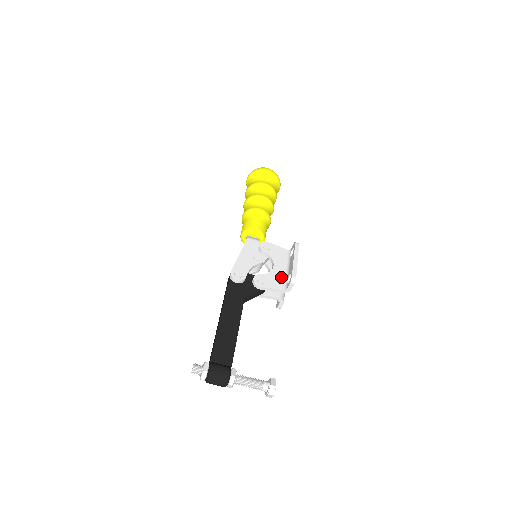
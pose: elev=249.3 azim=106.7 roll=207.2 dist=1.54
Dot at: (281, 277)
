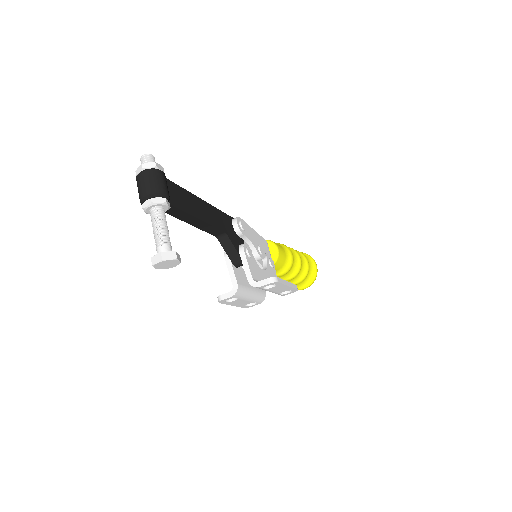
Dot at: (260, 278)
